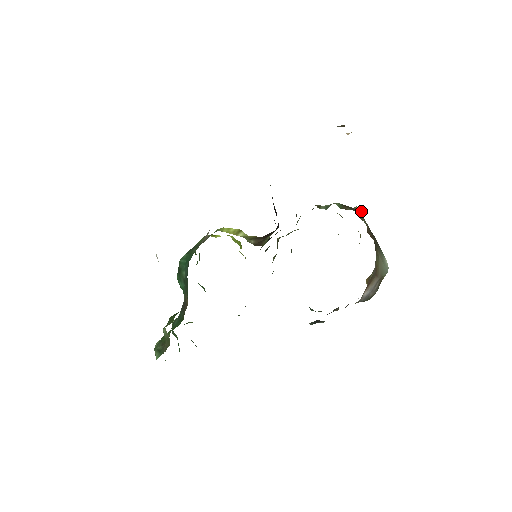
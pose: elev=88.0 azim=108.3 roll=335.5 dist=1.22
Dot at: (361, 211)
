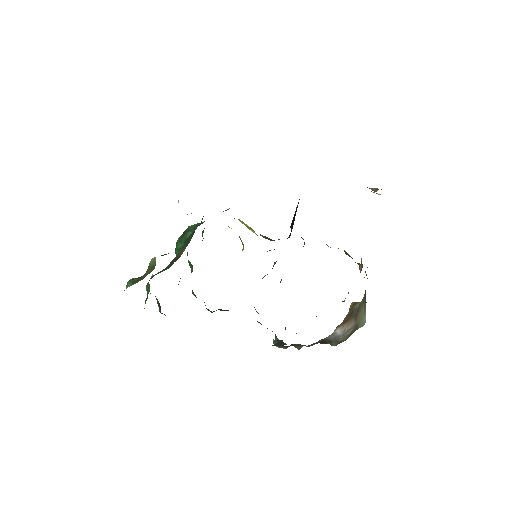
Dot at: (360, 267)
